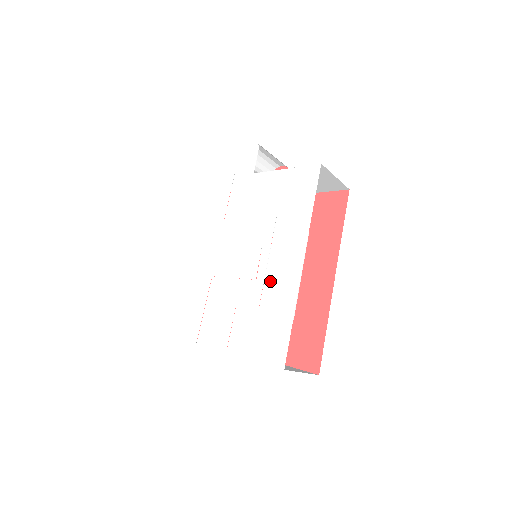
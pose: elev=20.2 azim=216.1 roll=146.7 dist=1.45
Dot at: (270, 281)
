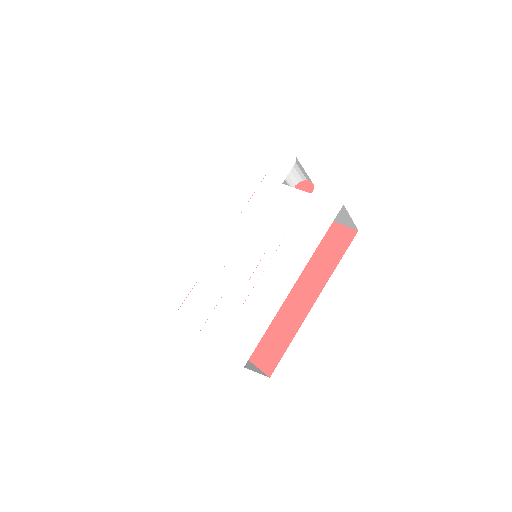
Dot at: (260, 287)
